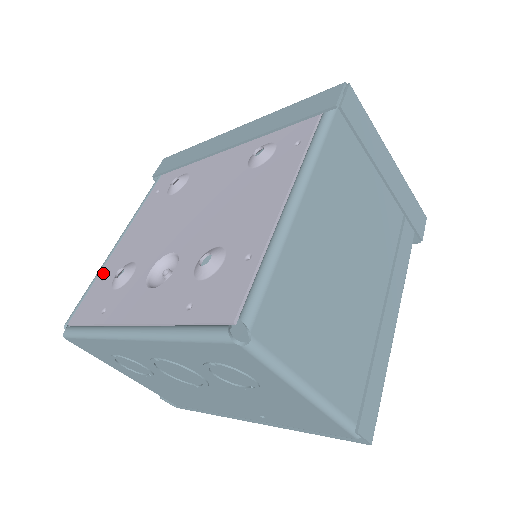
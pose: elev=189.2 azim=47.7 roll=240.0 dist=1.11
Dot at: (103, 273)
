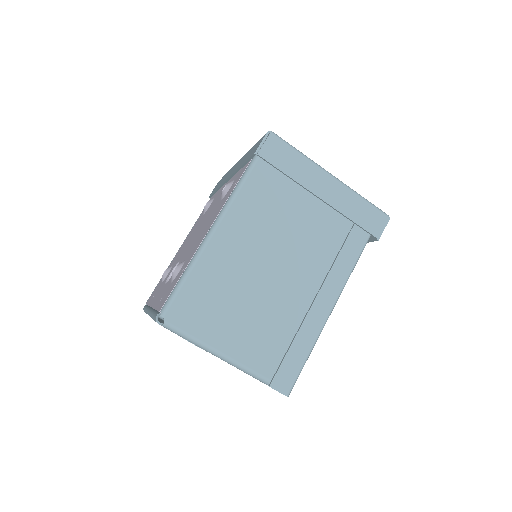
Dot at: occluded
